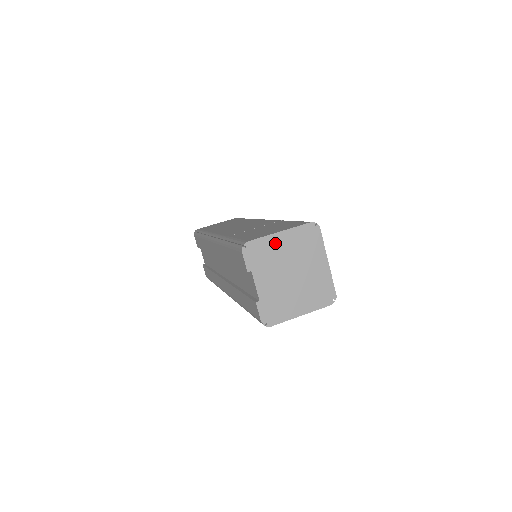
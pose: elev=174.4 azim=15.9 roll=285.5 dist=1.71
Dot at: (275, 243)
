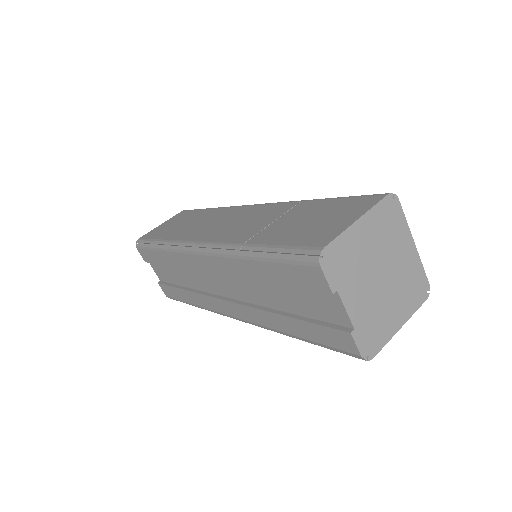
Dot at: (355, 238)
